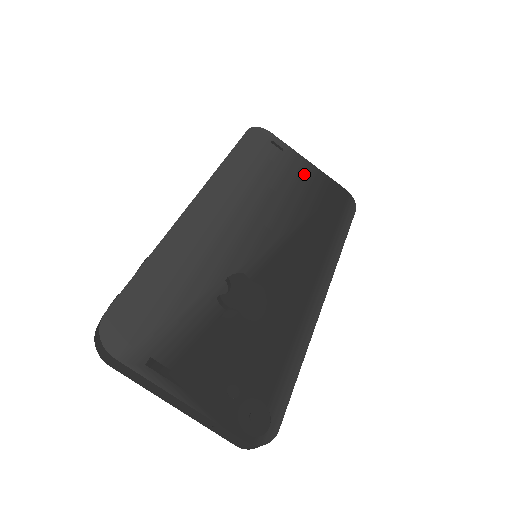
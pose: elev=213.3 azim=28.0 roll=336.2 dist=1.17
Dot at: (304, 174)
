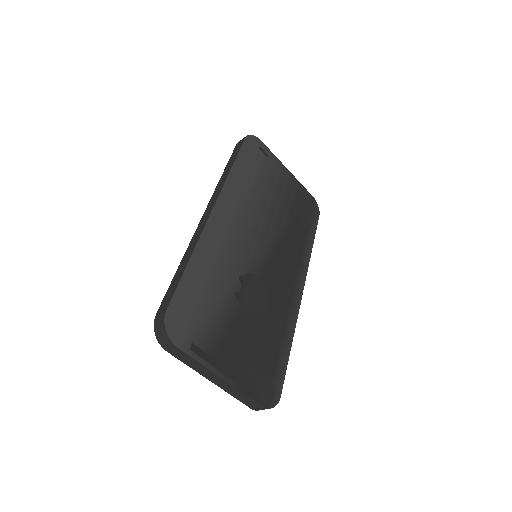
Dot at: (285, 182)
